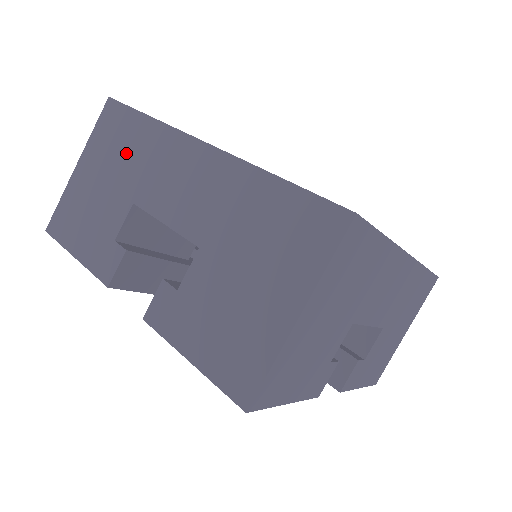
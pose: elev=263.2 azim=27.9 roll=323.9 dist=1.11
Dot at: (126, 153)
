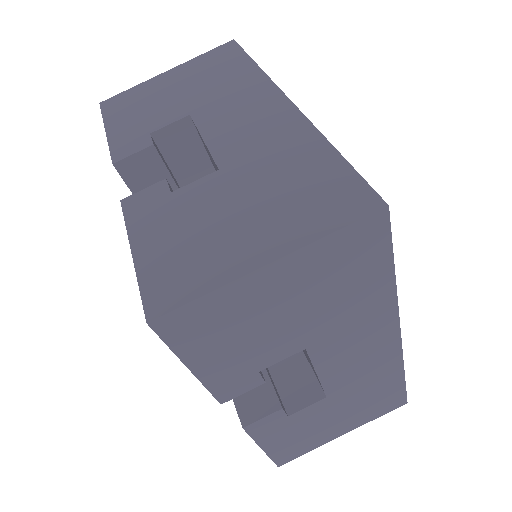
Dot at: (215, 79)
